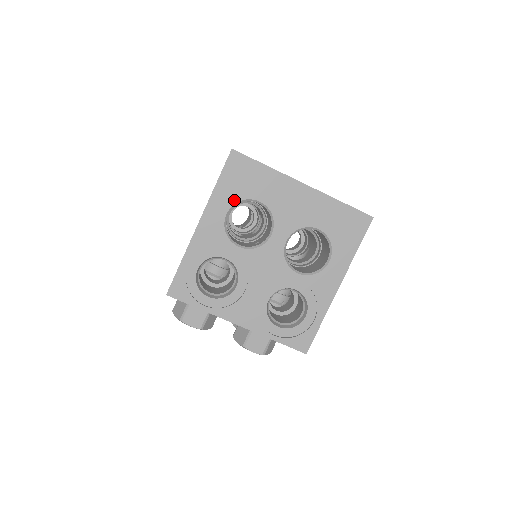
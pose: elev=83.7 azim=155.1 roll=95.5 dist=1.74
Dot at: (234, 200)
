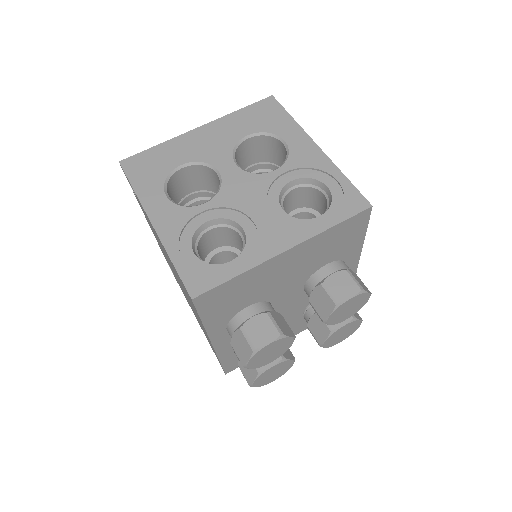
Dot at: (160, 183)
